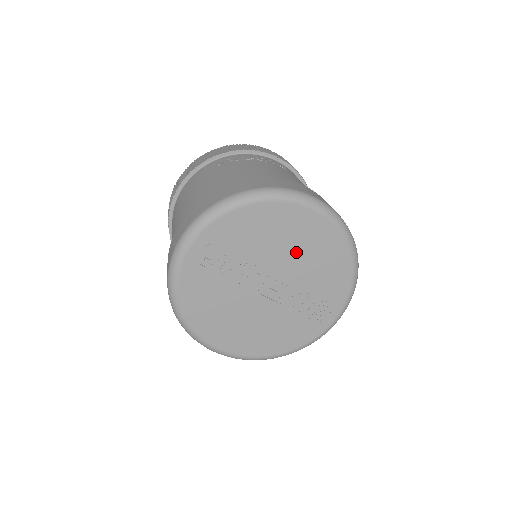
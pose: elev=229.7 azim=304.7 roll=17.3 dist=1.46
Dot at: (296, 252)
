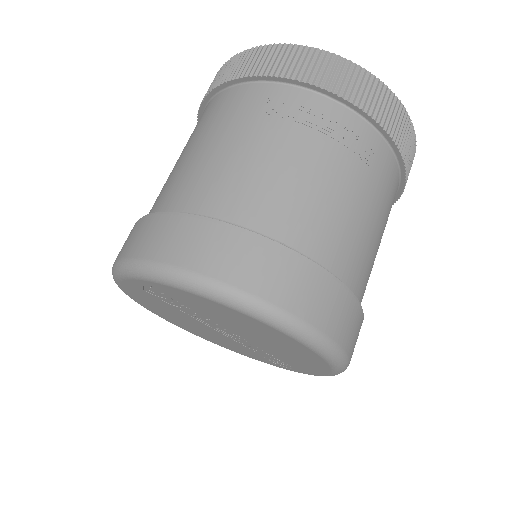
Dot at: (264, 340)
